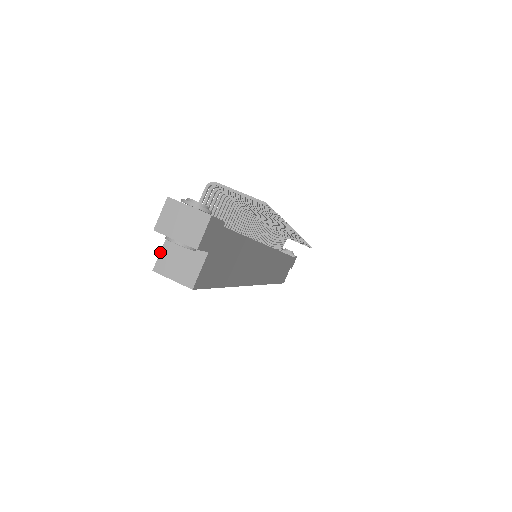
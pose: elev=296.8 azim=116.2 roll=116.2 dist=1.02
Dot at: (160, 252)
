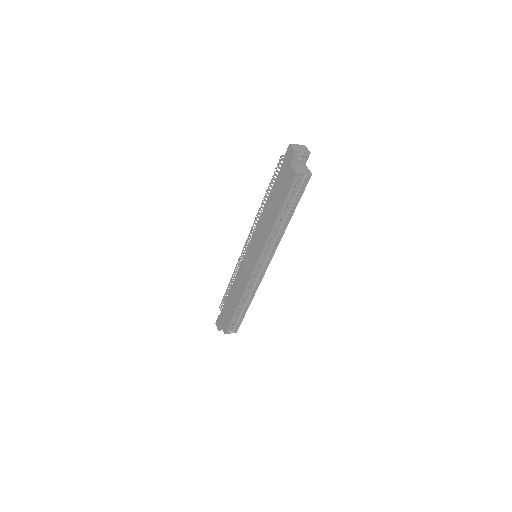
Dot at: (293, 168)
